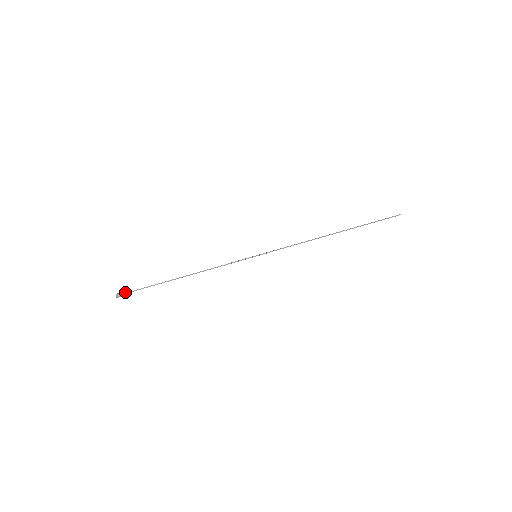
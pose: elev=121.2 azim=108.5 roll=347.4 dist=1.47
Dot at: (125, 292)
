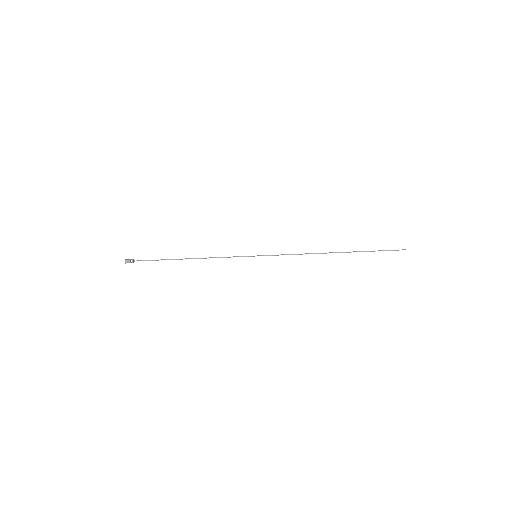
Dot at: (134, 261)
